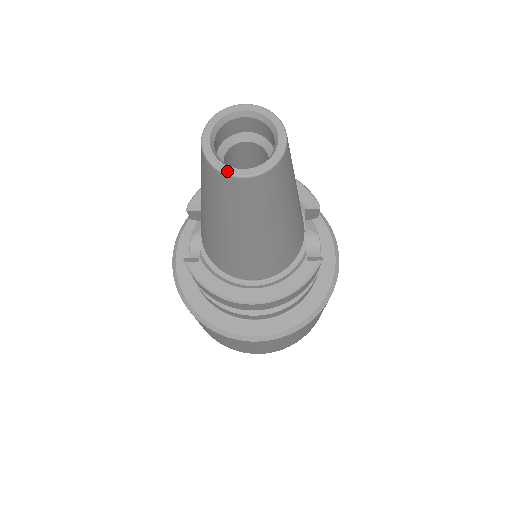
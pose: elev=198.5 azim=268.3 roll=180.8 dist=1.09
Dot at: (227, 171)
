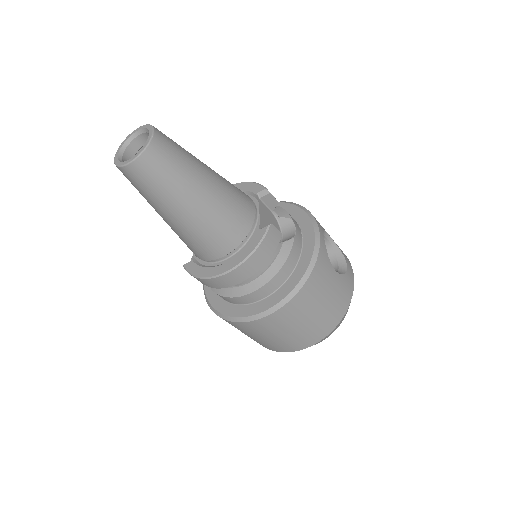
Dot at: (122, 164)
